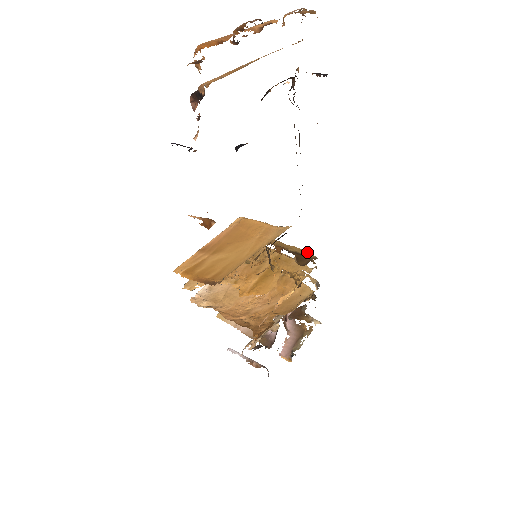
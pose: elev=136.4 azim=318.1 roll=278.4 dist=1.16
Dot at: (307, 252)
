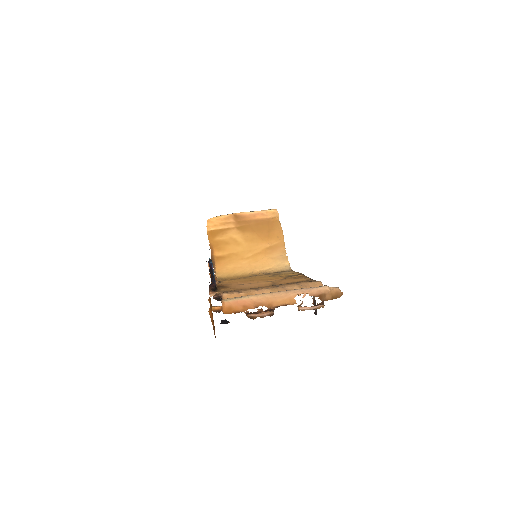
Dot at: occluded
